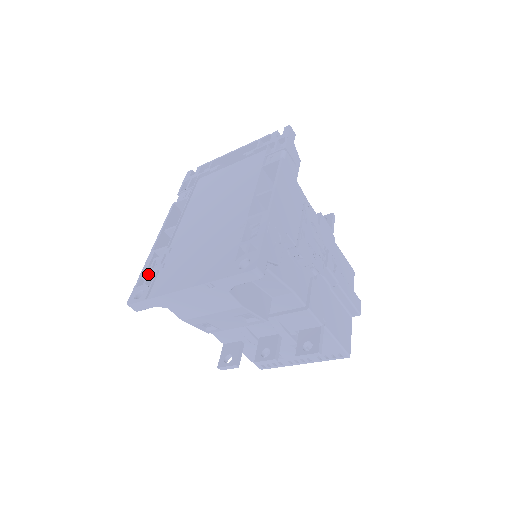
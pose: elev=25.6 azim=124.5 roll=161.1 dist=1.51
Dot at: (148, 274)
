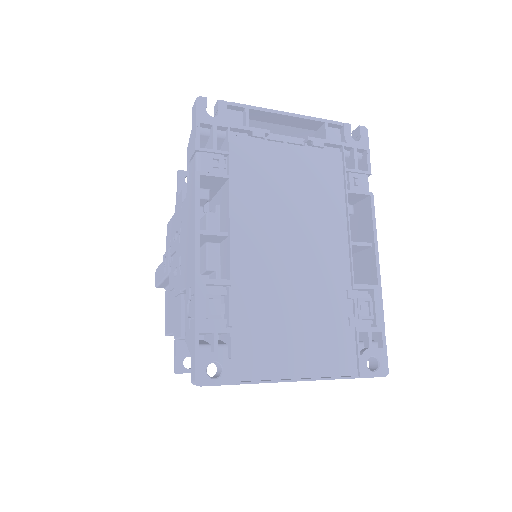
Dot at: (216, 332)
